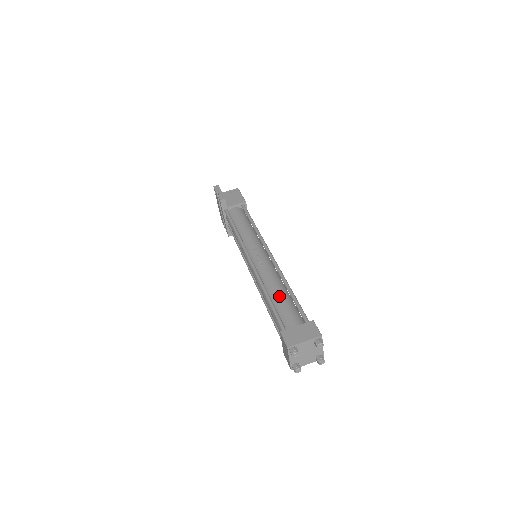
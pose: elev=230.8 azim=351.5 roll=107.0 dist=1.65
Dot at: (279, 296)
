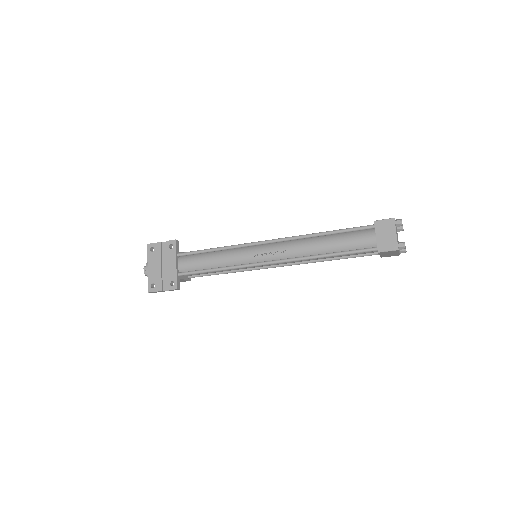
Dot at: occluded
